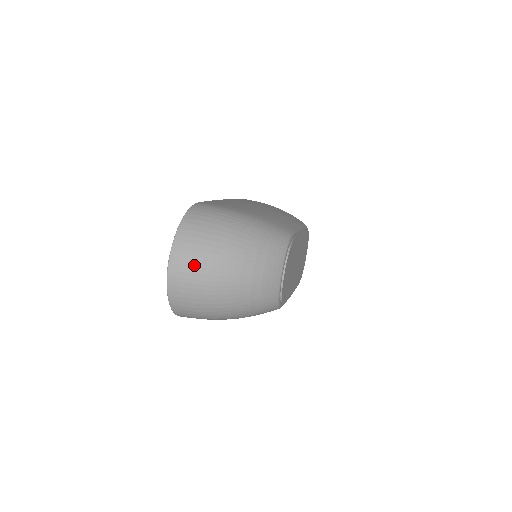
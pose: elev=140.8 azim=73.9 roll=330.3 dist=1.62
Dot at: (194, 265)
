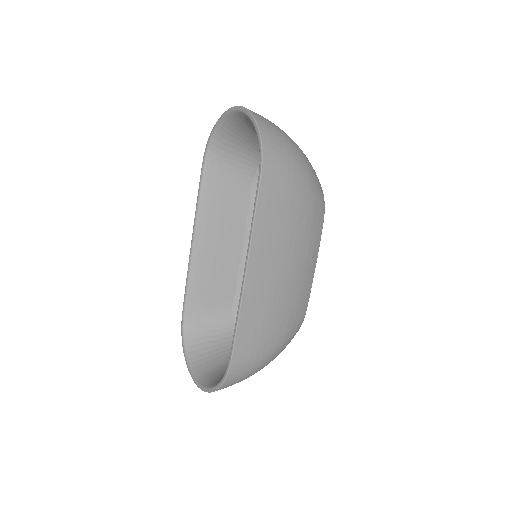
Dot at: occluded
